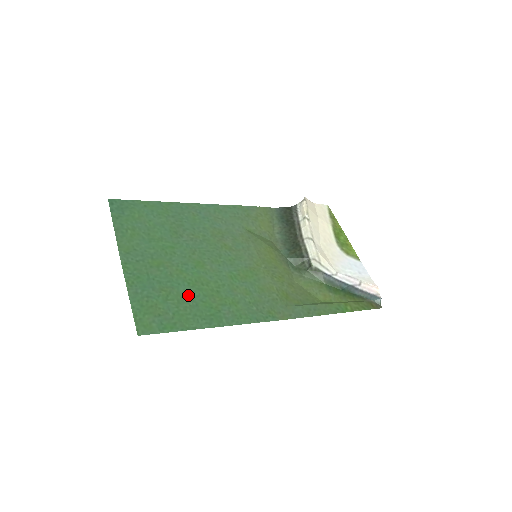
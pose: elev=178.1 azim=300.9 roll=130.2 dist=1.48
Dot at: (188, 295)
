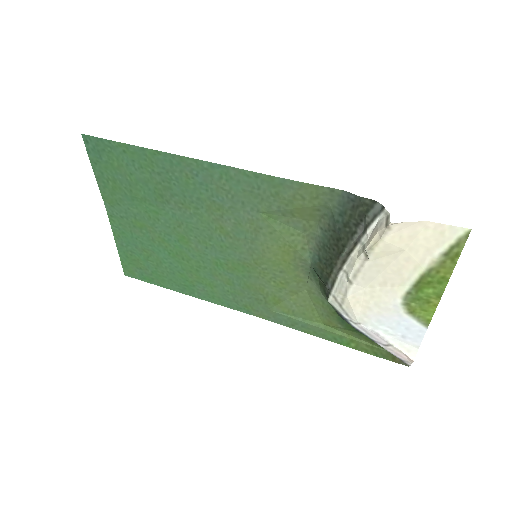
Dot at: (167, 263)
